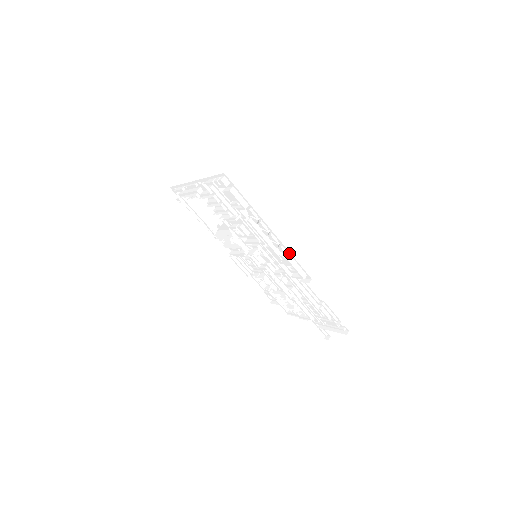
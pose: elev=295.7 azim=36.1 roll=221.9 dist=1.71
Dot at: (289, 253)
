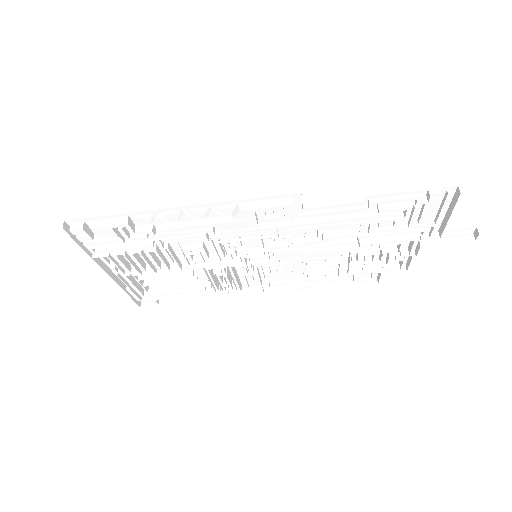
Dot at: (235, 203)
